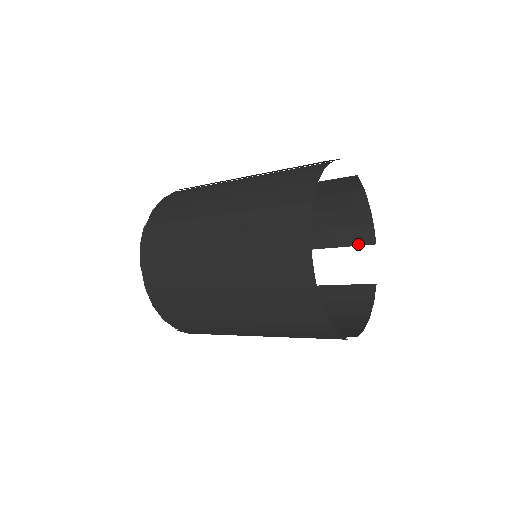
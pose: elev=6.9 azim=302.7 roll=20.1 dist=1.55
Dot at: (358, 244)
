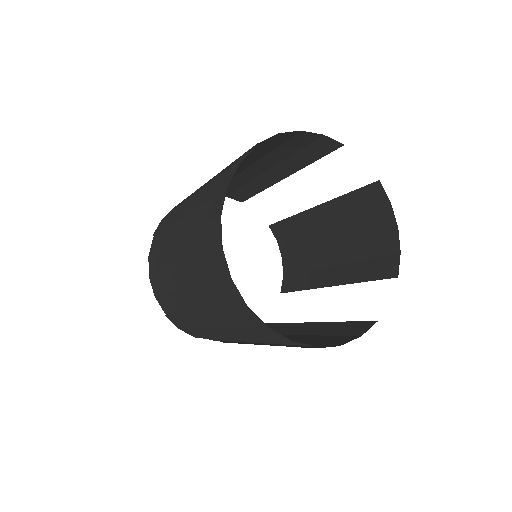
Dot at: (381, 277)
